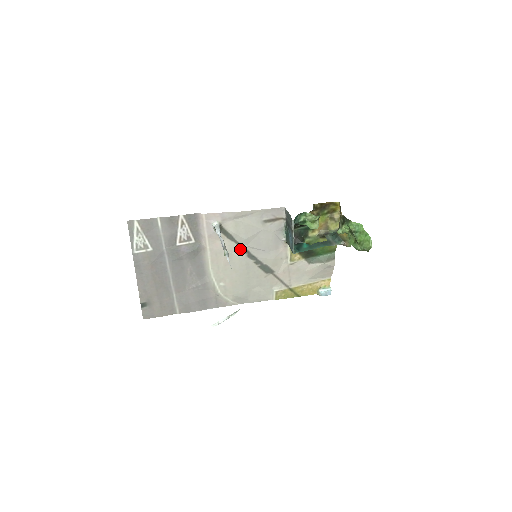
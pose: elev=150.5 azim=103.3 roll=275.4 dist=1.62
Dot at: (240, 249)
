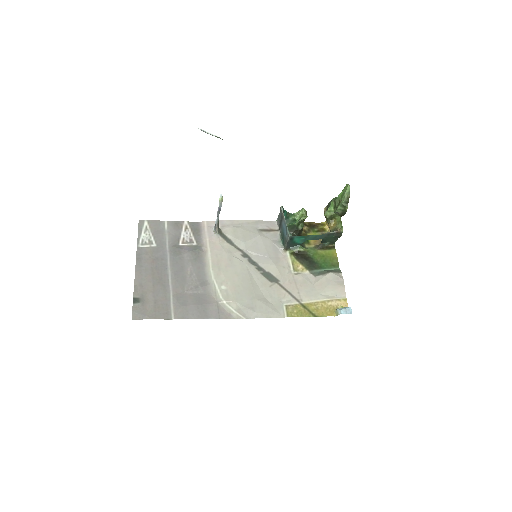
Dot at: (240, 253)
